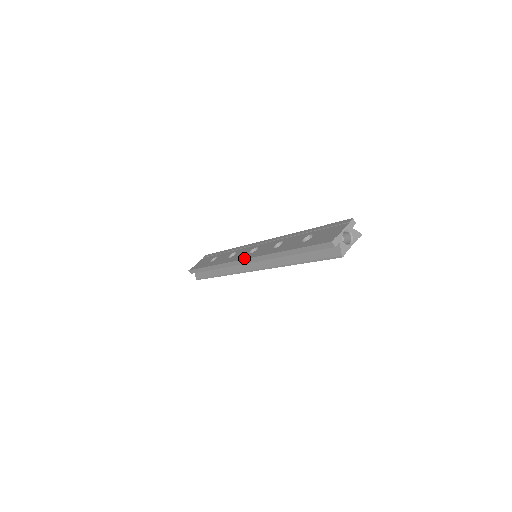
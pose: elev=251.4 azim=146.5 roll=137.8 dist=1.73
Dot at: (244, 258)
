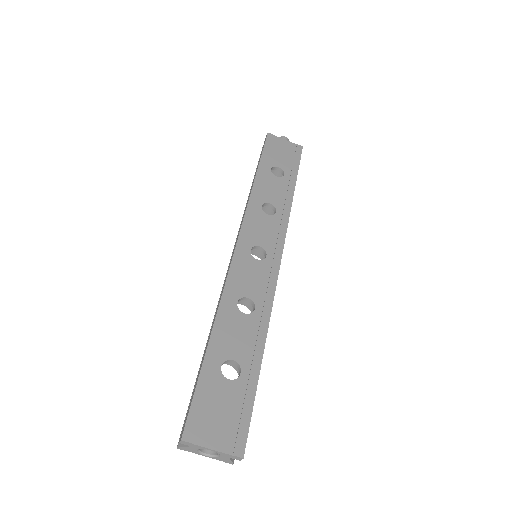
Dot at: (238, 245)
